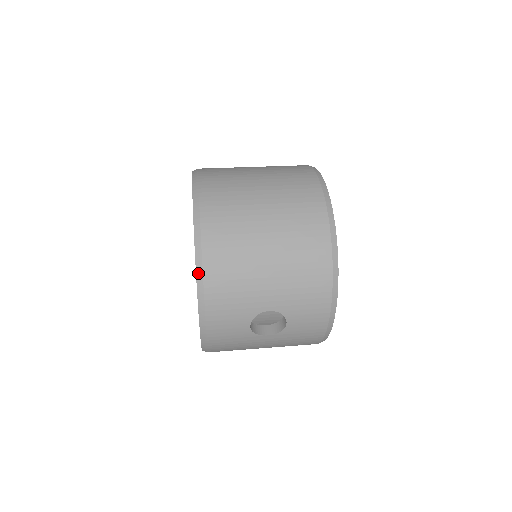
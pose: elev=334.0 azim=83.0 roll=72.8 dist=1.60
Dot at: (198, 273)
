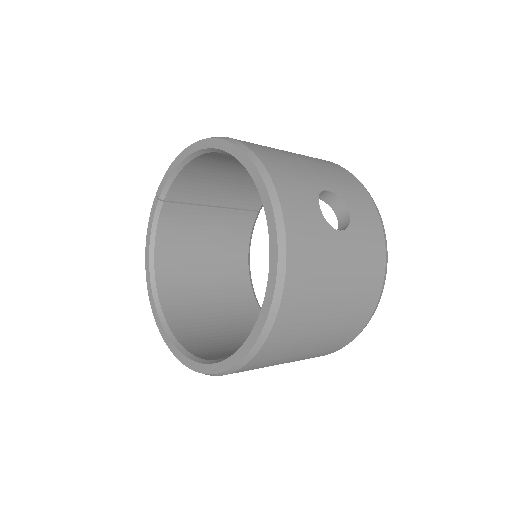
Dot at: (242, 148)
